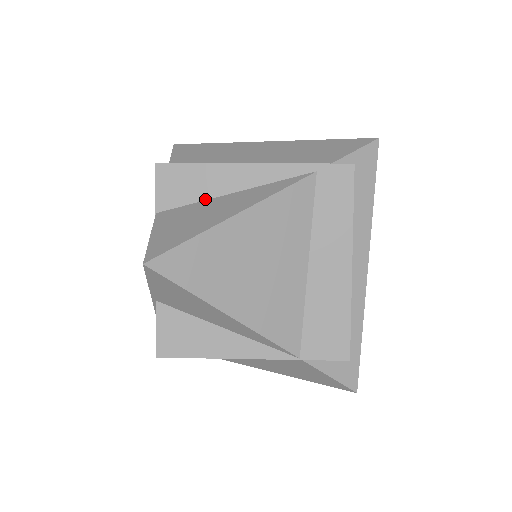
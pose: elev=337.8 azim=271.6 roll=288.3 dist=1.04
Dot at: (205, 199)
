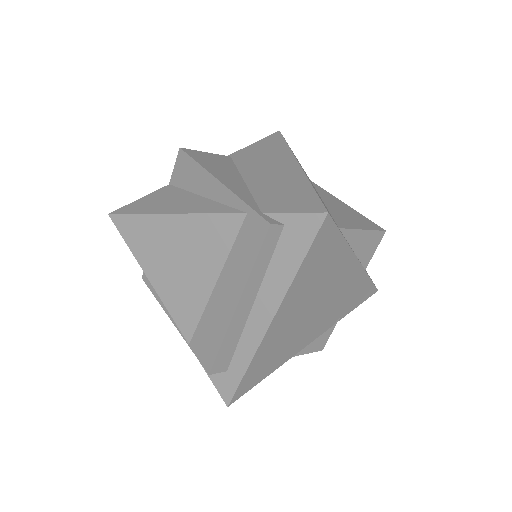
Dot at: (190, 191)
